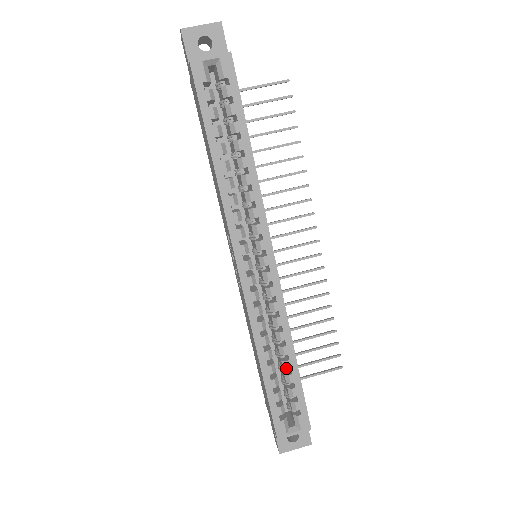
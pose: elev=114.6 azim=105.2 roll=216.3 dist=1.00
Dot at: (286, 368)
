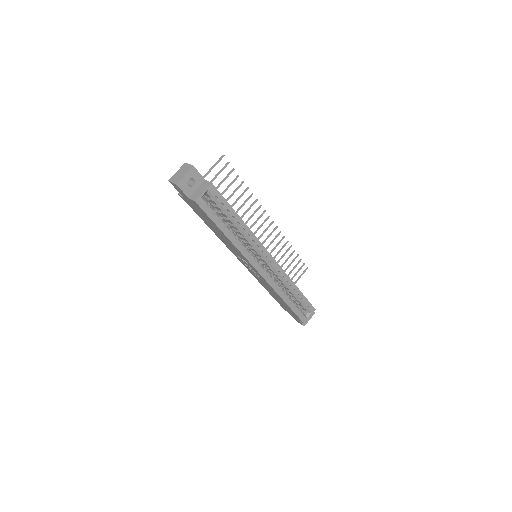
Dot at: occluded
